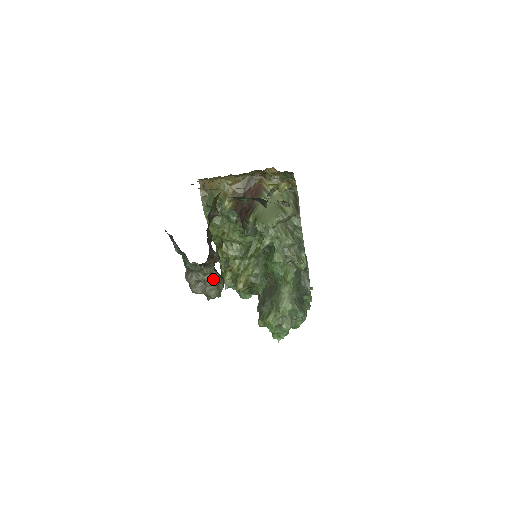
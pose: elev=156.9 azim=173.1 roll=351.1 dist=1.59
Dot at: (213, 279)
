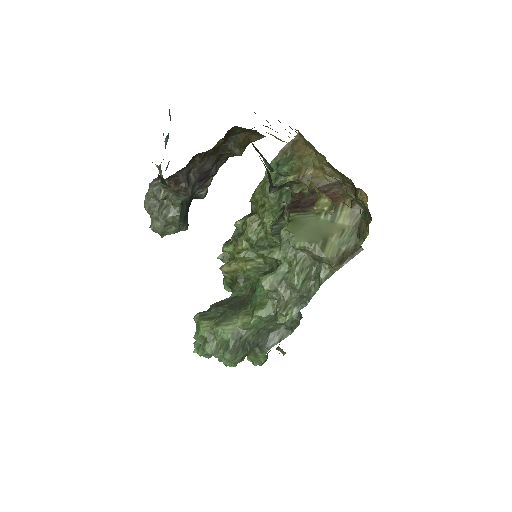
Dot at: (169, 212)
